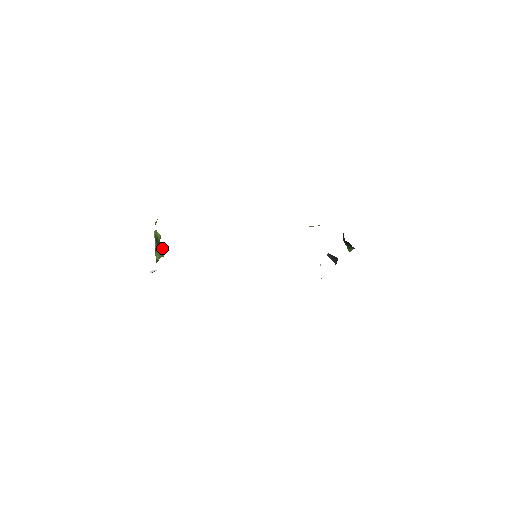
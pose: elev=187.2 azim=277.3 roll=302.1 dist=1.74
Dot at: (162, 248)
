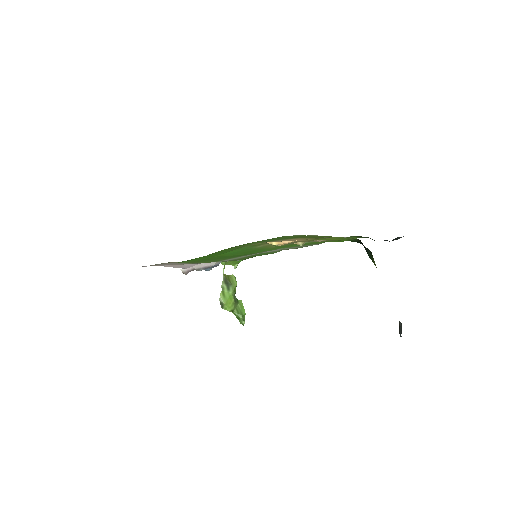
Dot at: (244, 310)
